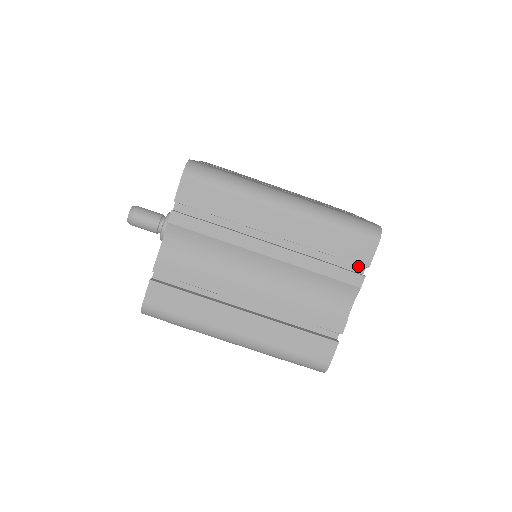
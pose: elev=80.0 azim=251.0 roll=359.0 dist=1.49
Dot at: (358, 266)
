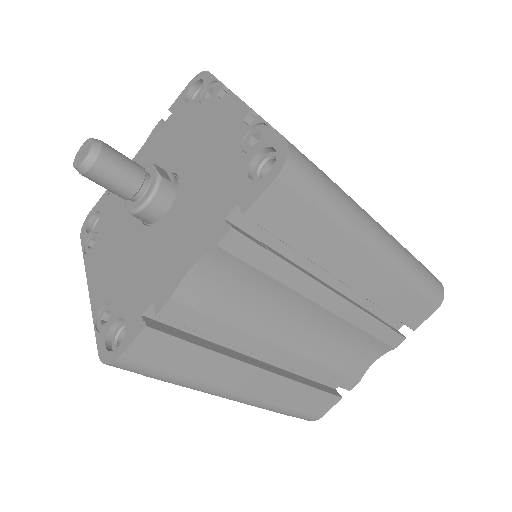
Dot at: (399, 322)
